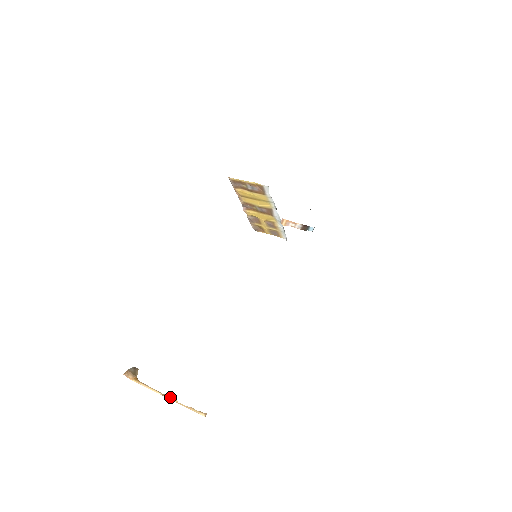
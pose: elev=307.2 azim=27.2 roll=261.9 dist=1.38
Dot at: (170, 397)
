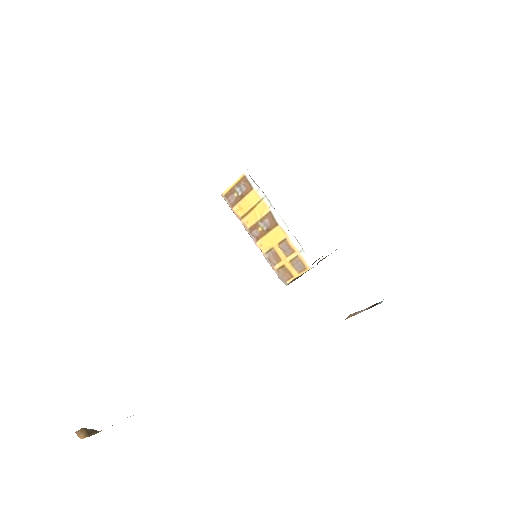
Dot at: occluded
